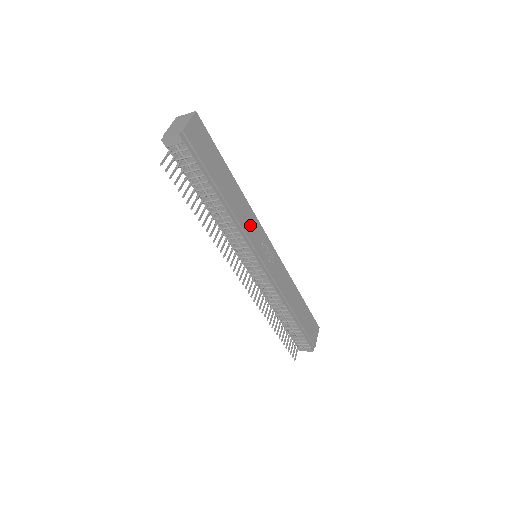
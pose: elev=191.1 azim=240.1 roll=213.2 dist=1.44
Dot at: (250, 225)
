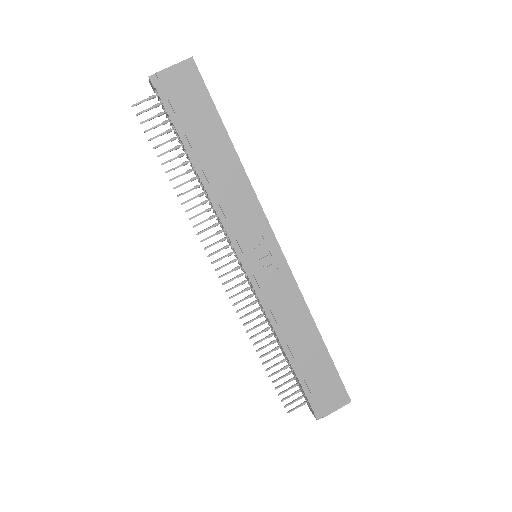
Dot at: (242, 212)
